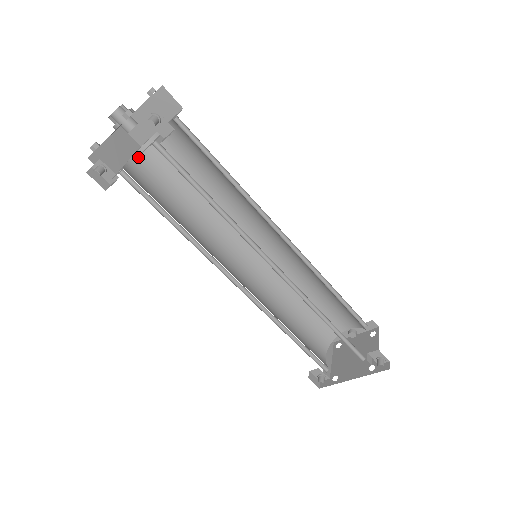
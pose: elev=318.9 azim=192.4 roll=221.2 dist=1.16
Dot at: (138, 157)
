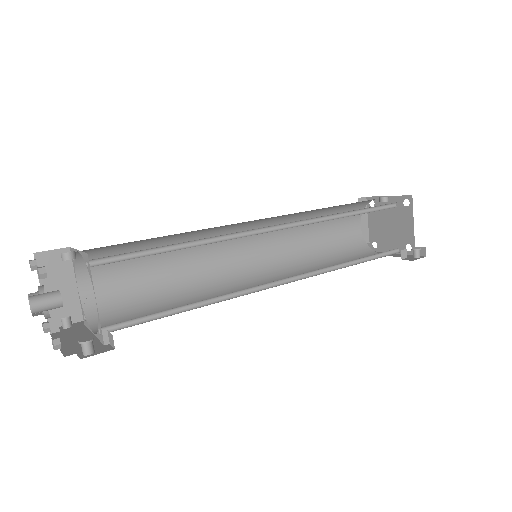
Dot at: (81, 271)
